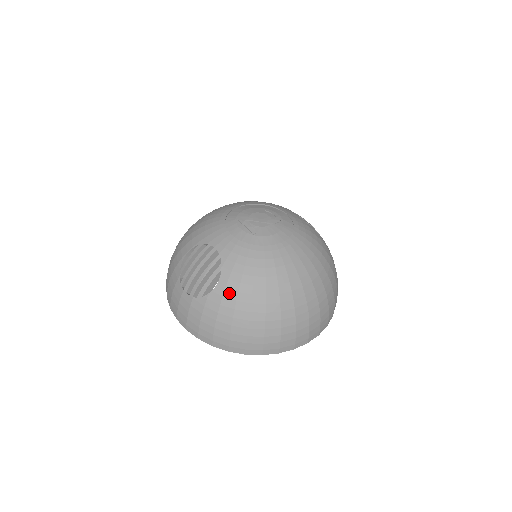
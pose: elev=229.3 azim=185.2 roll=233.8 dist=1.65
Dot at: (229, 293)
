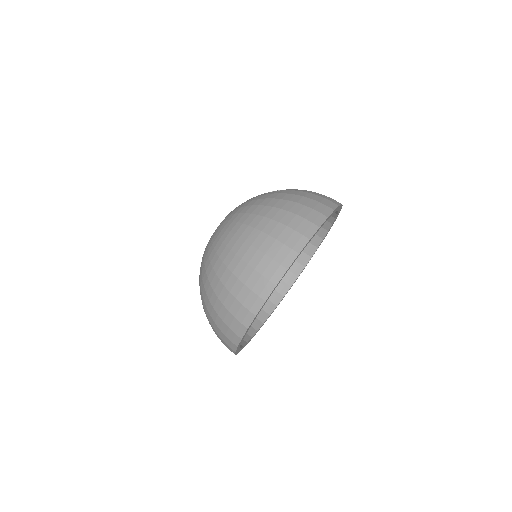
Dot at: (202, 300)
